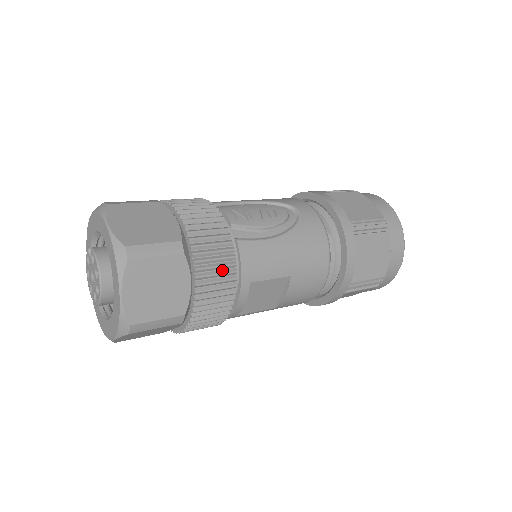
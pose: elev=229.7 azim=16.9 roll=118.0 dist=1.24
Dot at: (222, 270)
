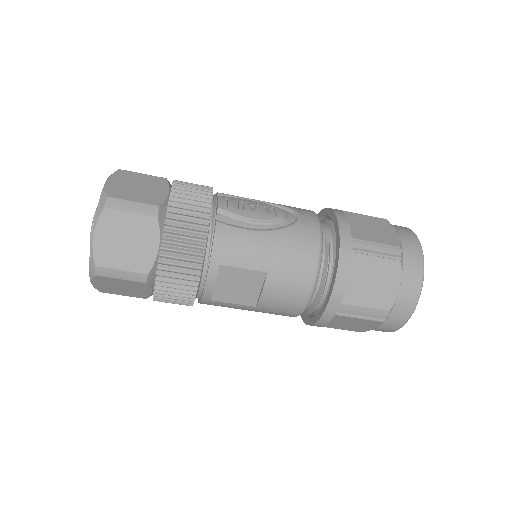
Dot at: (191, 243)
